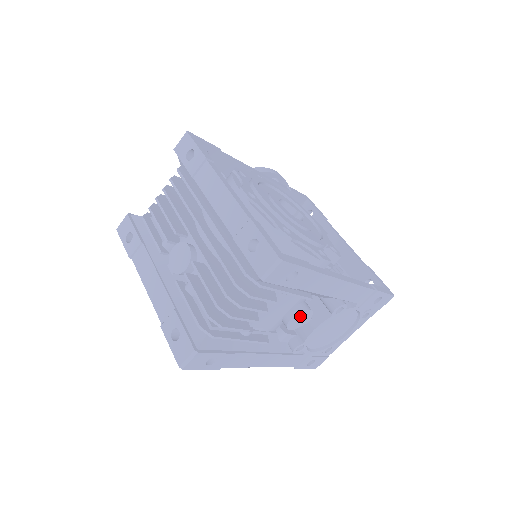
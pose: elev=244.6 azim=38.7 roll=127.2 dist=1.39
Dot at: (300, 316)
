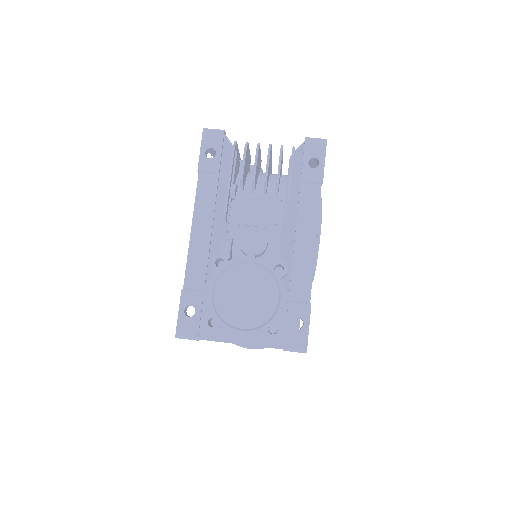
Dot at: (258, 237)
